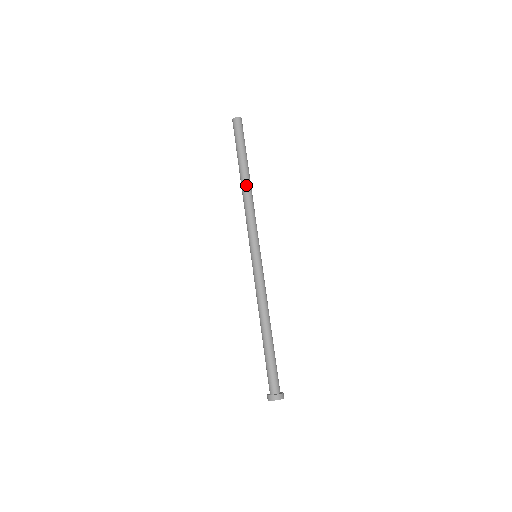
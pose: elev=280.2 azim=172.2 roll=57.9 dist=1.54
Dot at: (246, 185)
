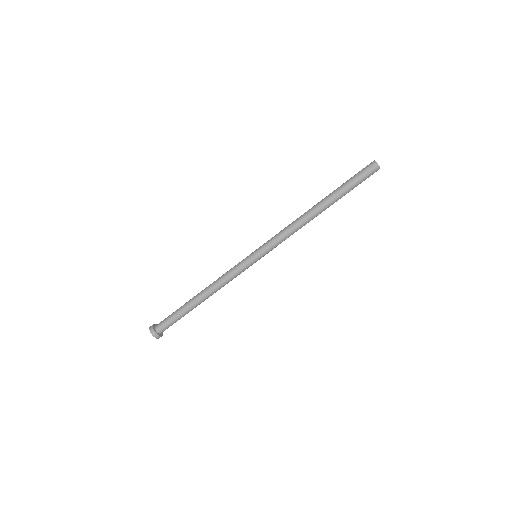
Dot at: (317, 215)
